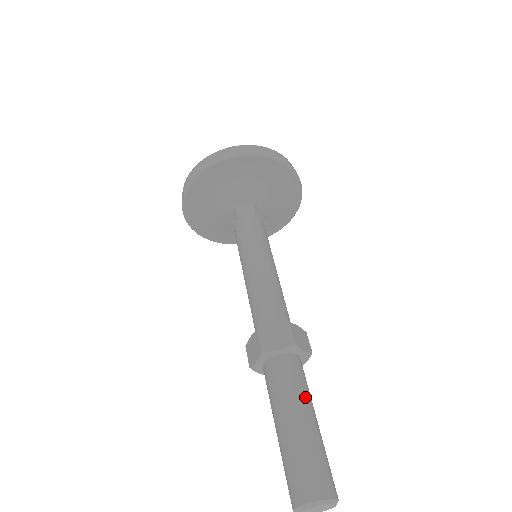
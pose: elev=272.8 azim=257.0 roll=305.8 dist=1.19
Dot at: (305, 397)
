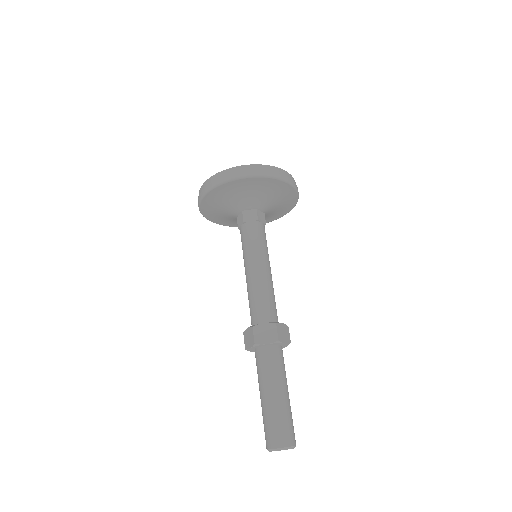
Dot at: (282, 378)
